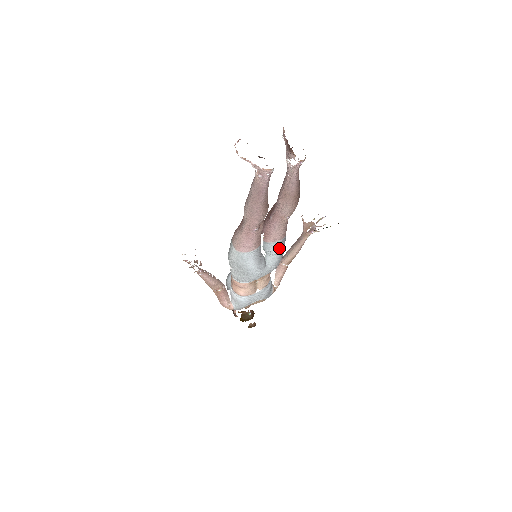
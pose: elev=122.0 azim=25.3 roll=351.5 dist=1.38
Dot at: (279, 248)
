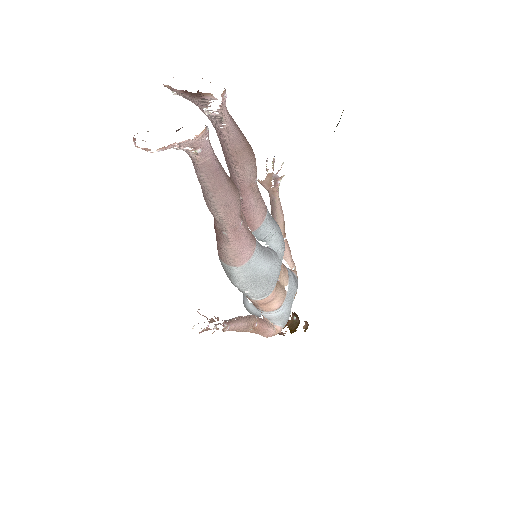
Dot at: (271, 224)
